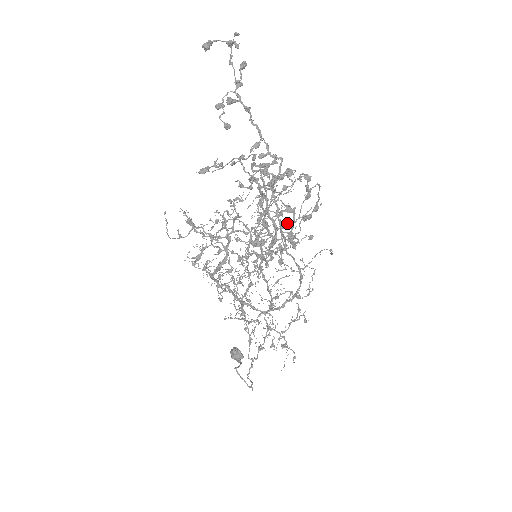
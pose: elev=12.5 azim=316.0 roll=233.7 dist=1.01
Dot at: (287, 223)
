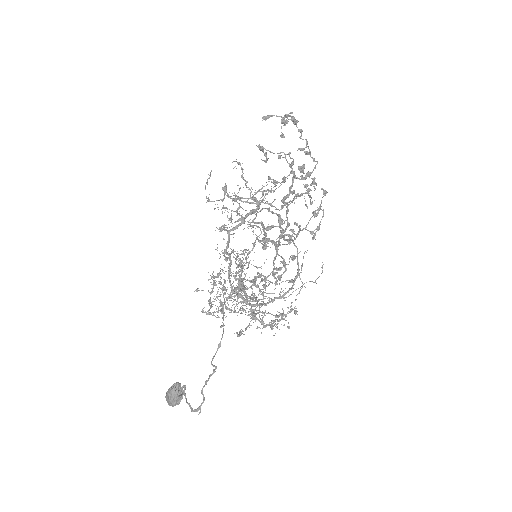
Dot at: occluded
